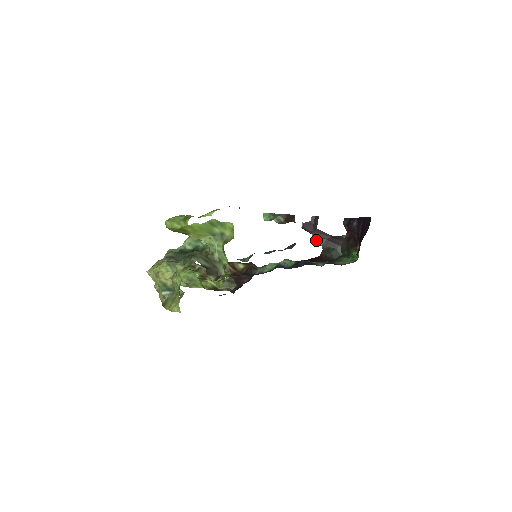
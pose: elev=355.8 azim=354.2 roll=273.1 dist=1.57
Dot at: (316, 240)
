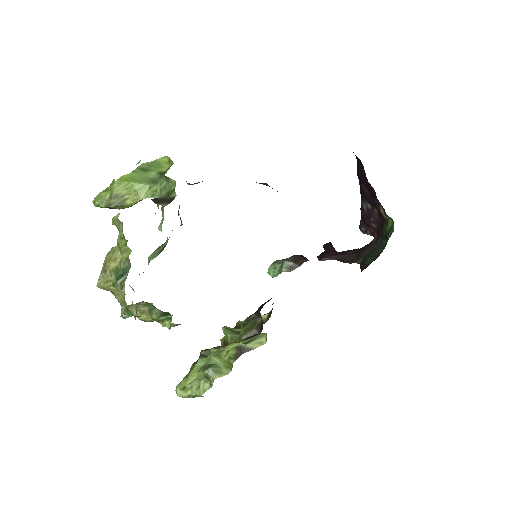
Dot at: (345, 261)
